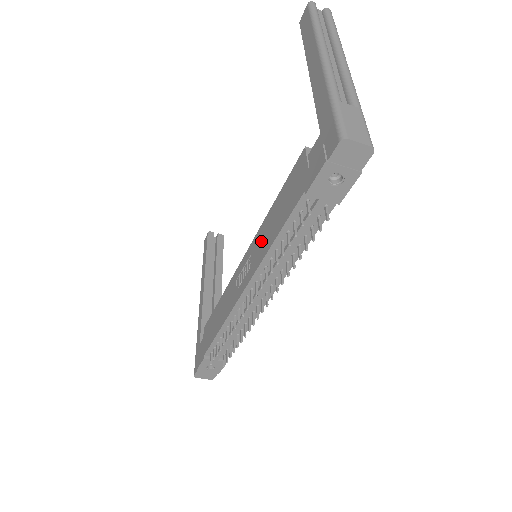
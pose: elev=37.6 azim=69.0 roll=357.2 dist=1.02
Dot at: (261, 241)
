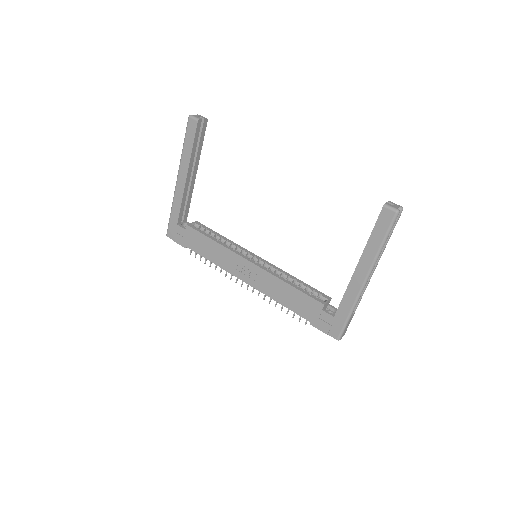
Dot at: (271, 286)
